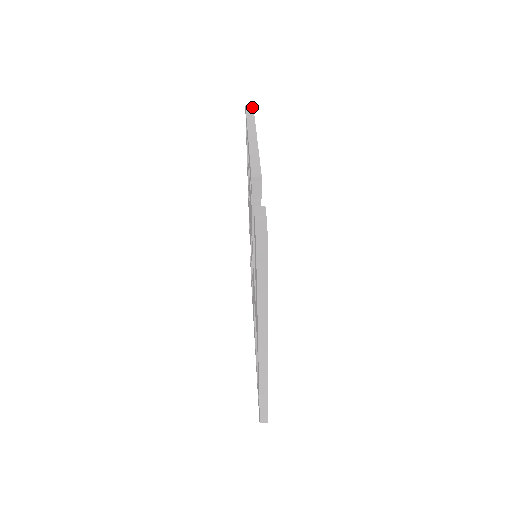
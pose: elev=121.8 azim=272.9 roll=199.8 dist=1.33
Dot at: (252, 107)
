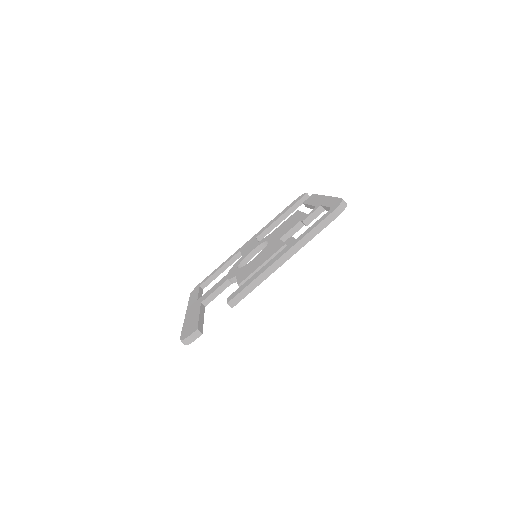
Dot at: (335, 217)
